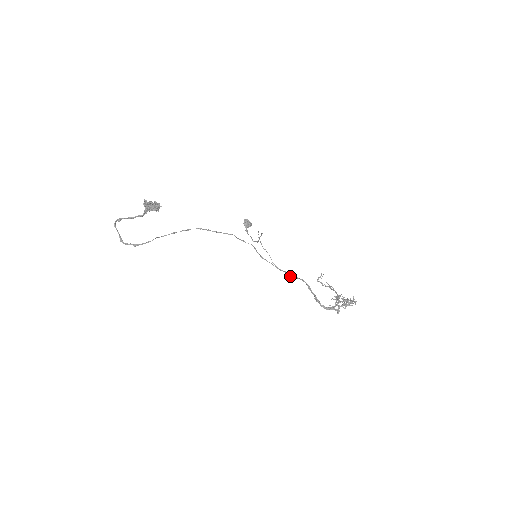
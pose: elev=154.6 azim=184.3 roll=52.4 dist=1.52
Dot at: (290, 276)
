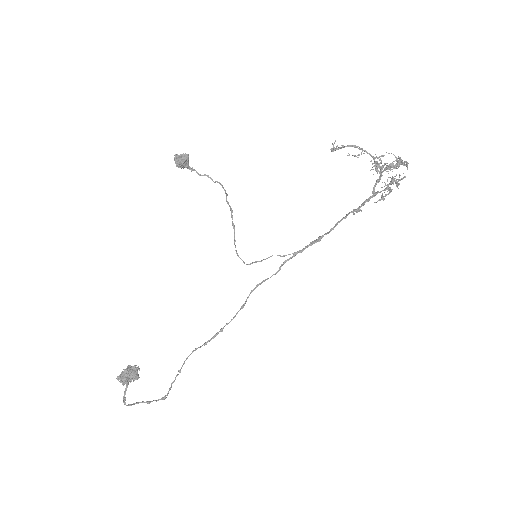
Dot at: (313, 243)
